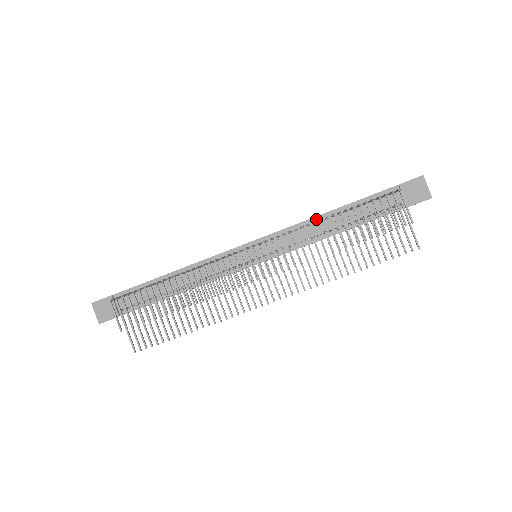
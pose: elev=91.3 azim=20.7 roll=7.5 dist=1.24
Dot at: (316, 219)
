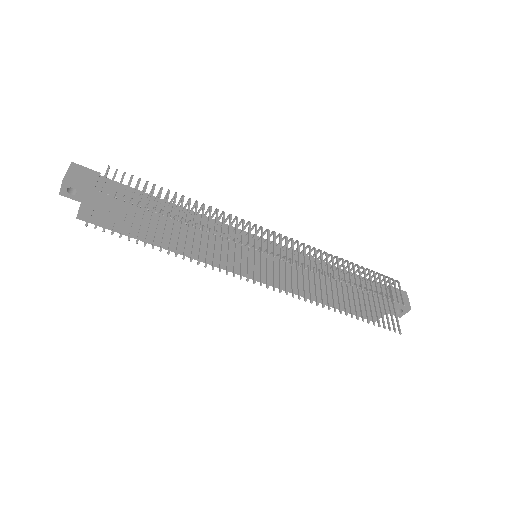
Dot at: (323, 263)
